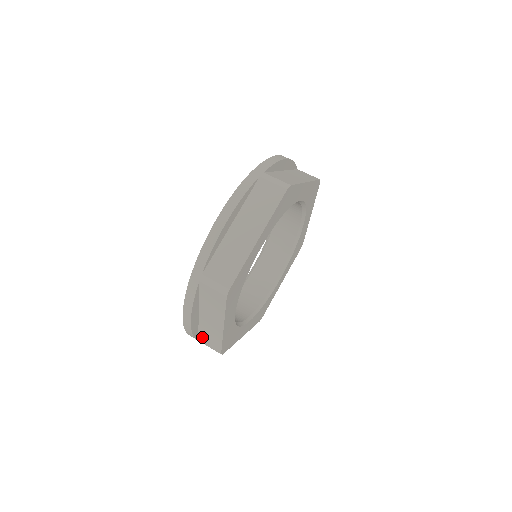
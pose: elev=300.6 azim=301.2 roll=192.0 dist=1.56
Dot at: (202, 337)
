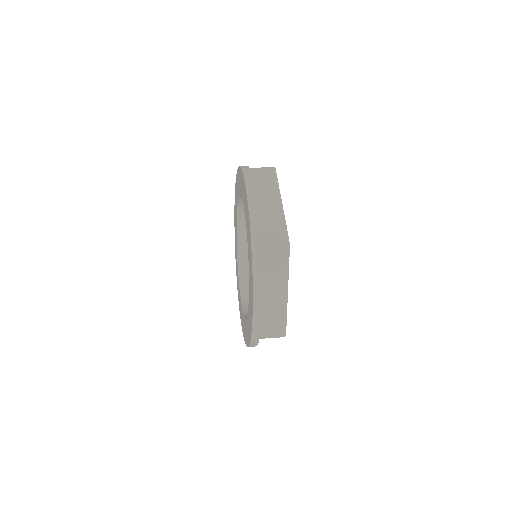
Dot at: (264, 233)
